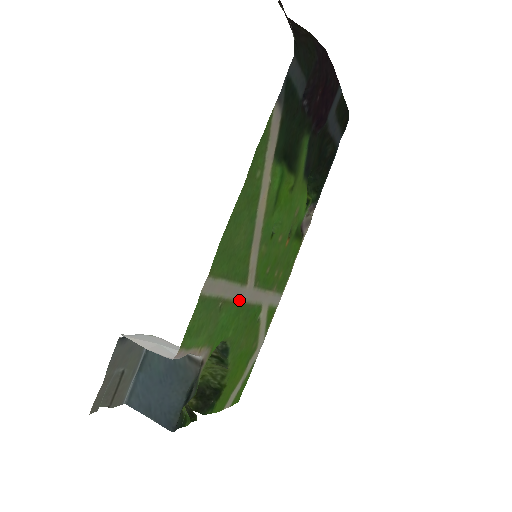
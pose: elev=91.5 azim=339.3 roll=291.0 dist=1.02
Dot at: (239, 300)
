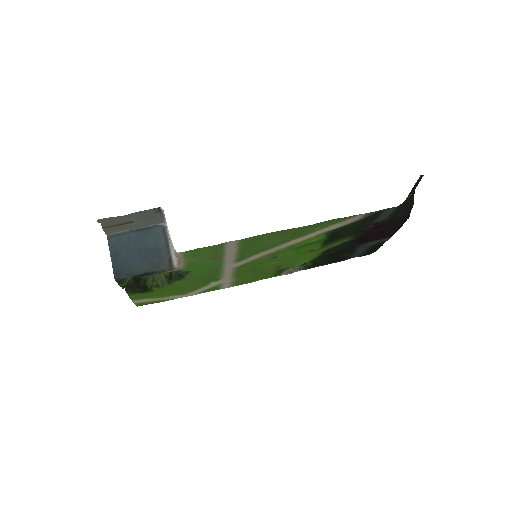
Dot at: (223, 265)
